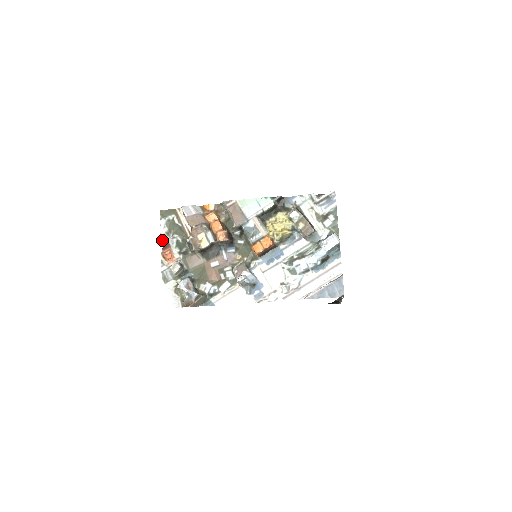
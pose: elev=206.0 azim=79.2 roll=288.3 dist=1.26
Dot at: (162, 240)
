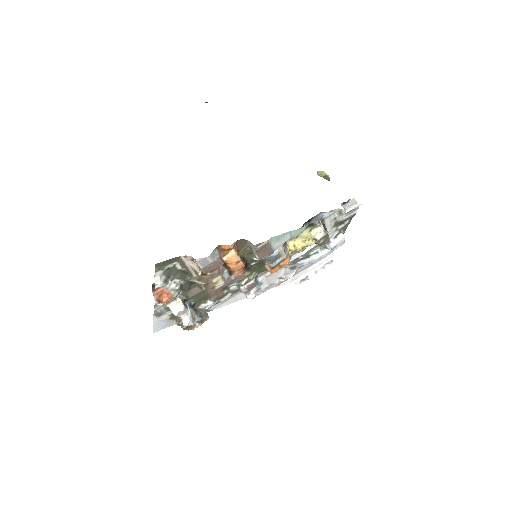
Dot at: (153, 284)
